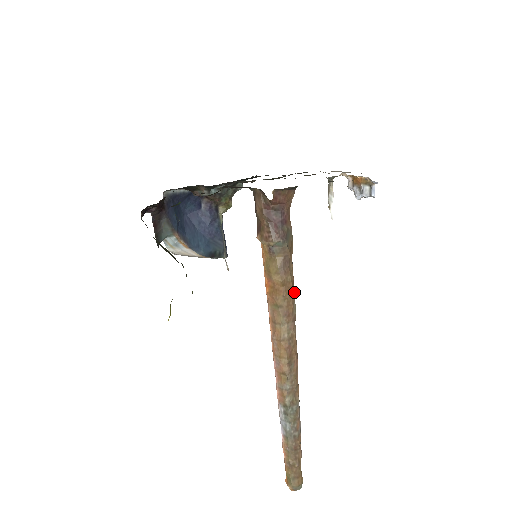
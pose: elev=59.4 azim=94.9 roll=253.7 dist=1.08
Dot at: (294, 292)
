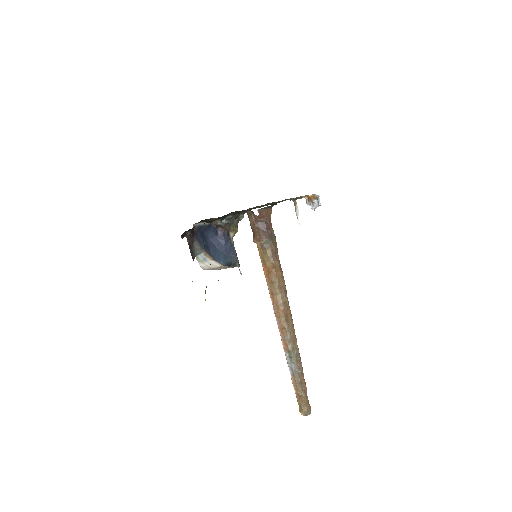
Dot at: (282, 273)
